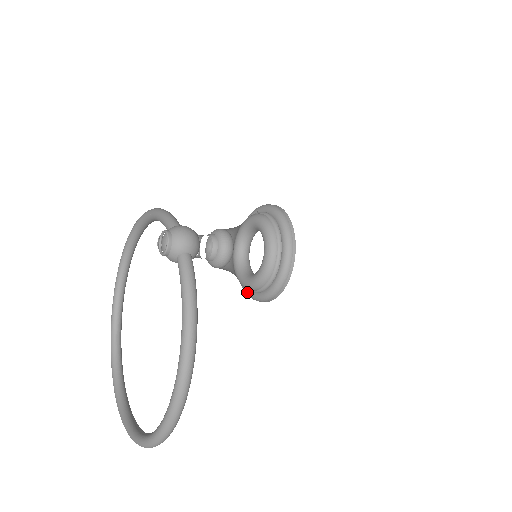
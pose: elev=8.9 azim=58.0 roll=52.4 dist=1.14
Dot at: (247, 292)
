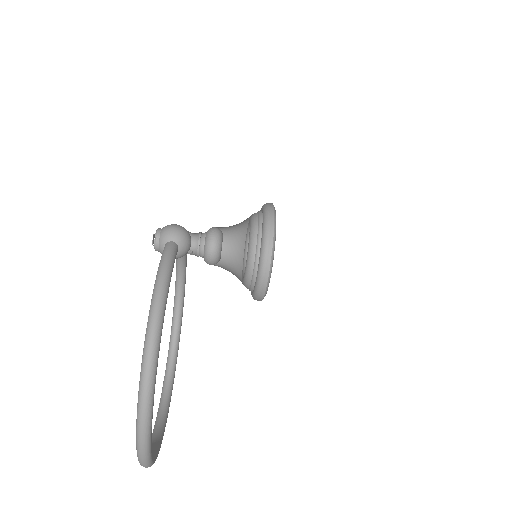
Dot at: (251, 294)
